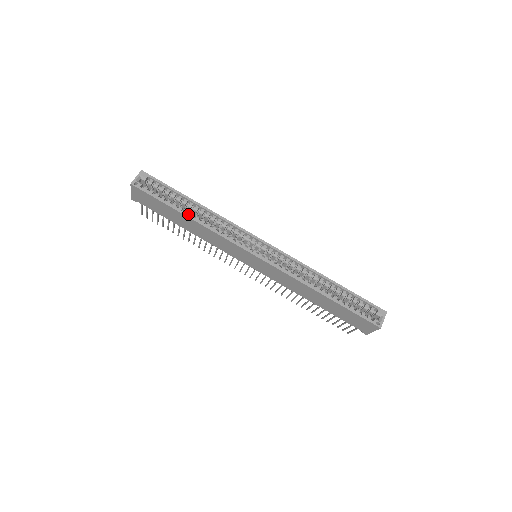
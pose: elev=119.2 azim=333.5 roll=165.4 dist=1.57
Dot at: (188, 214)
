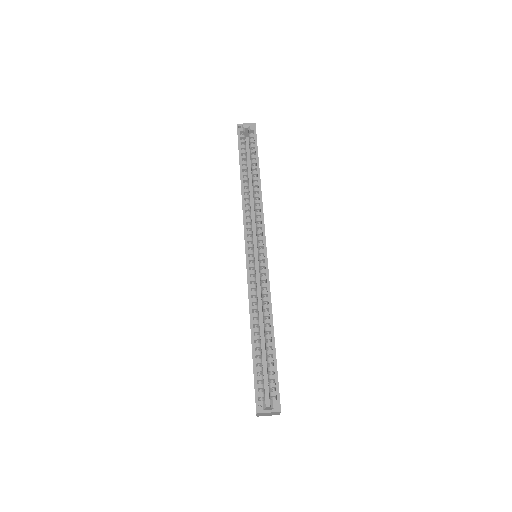
Dot at: (245, 176)
